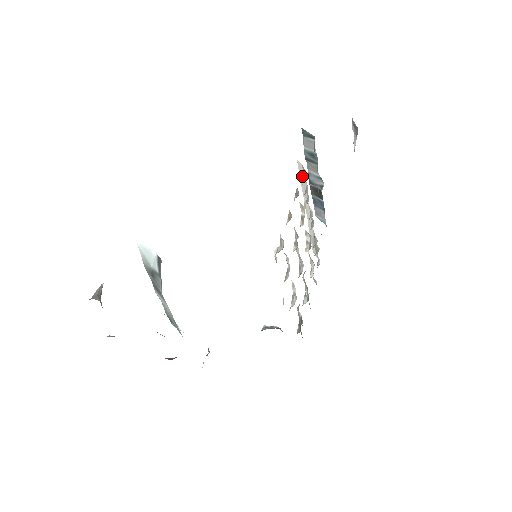
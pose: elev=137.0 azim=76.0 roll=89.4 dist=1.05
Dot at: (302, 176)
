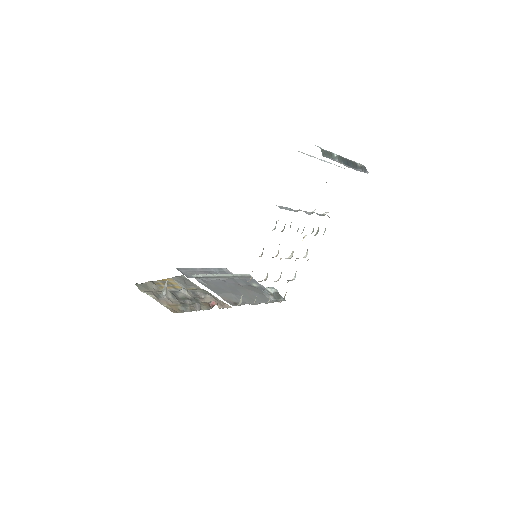
Dot at: occluded
